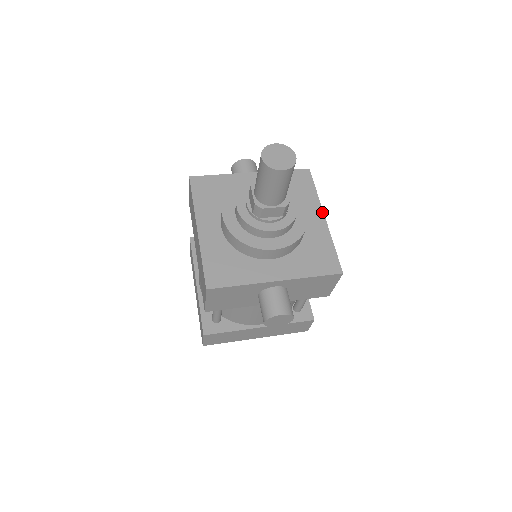
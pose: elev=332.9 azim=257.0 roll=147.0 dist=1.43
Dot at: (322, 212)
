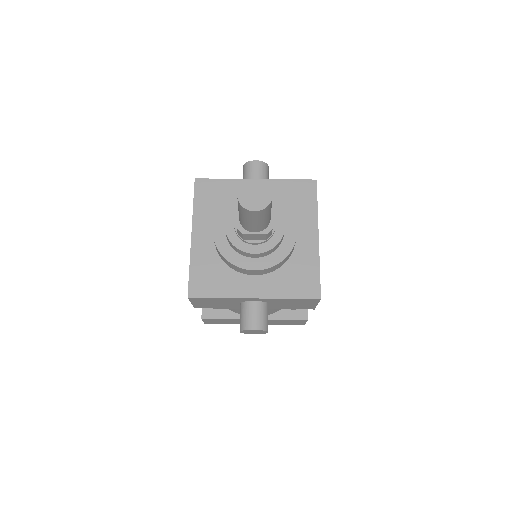
Dot at: (317, 230)
